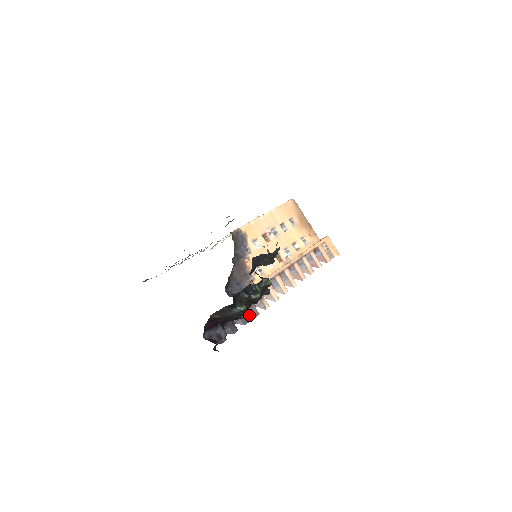
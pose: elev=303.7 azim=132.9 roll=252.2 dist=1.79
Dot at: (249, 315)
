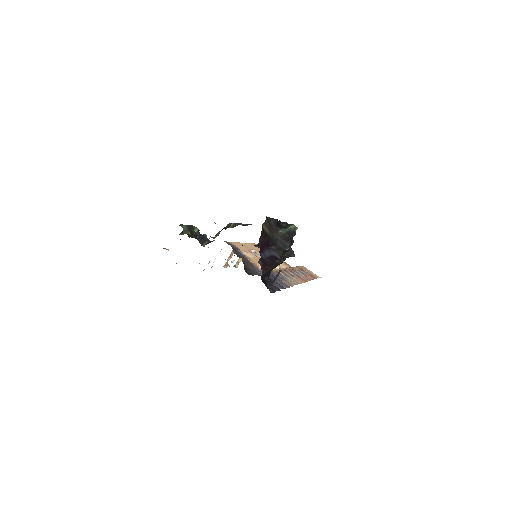
Dot at: occluded
